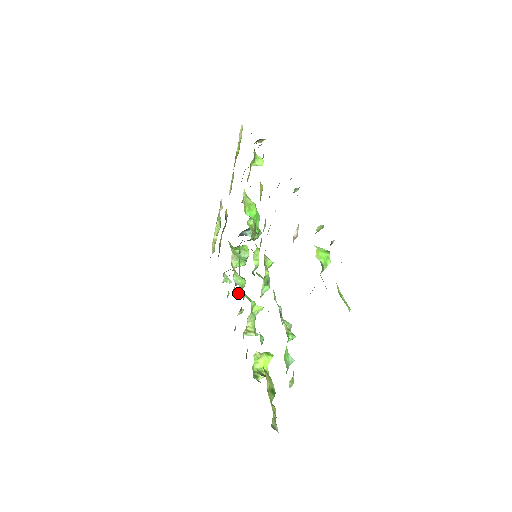
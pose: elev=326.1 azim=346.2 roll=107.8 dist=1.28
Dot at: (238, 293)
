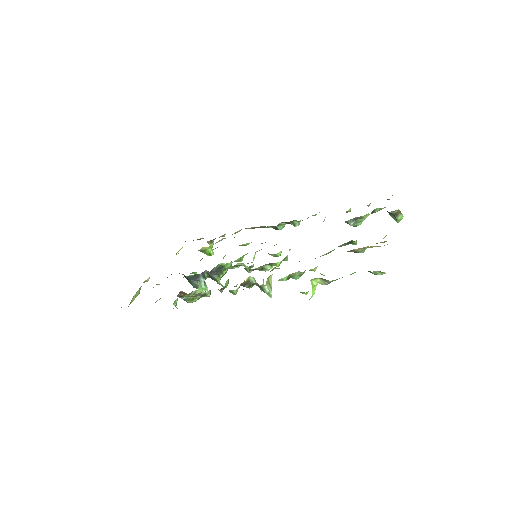
Dot at: (225, 285)
